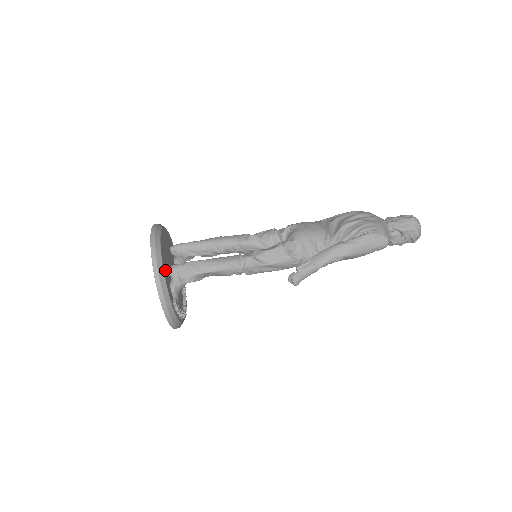
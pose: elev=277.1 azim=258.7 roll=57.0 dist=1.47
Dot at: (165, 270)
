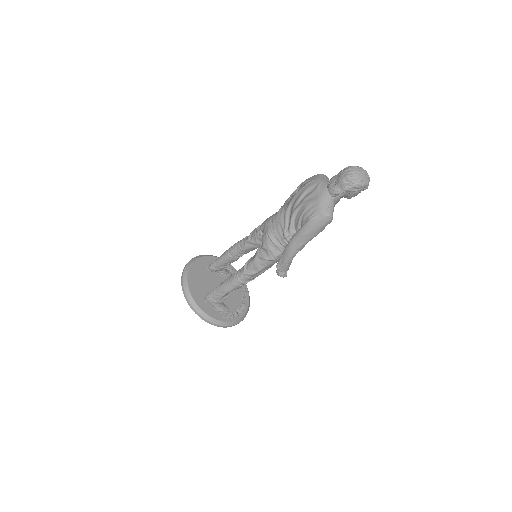
Dot at: (202, 303)
